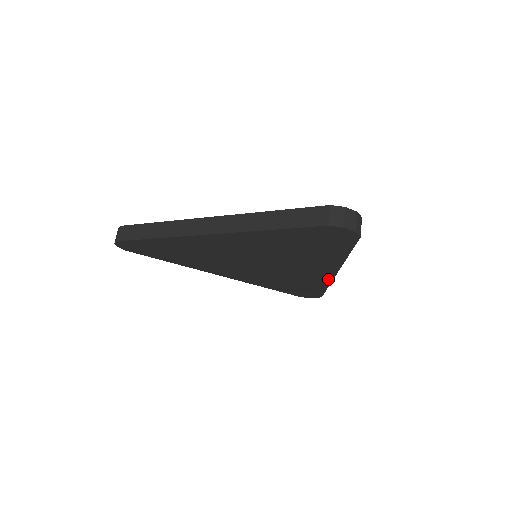
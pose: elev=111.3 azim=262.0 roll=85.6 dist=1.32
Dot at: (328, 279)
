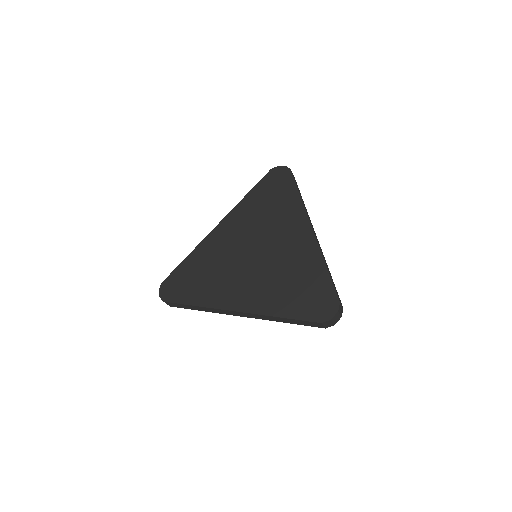
Dot at: occluded
